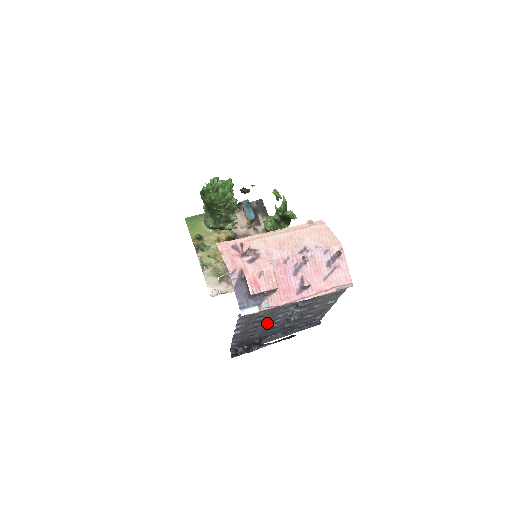
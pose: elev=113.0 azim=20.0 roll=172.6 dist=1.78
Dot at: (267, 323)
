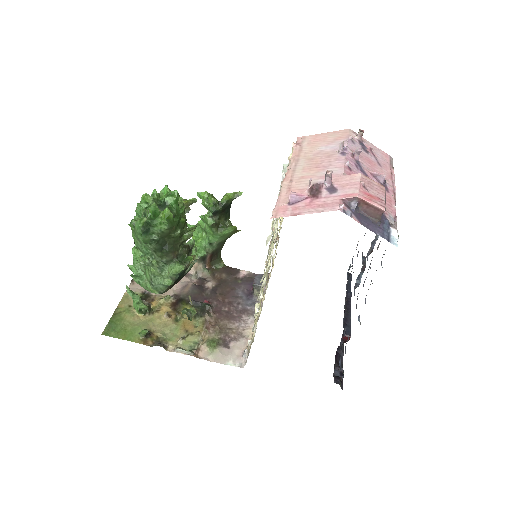
Dot at: occluded
